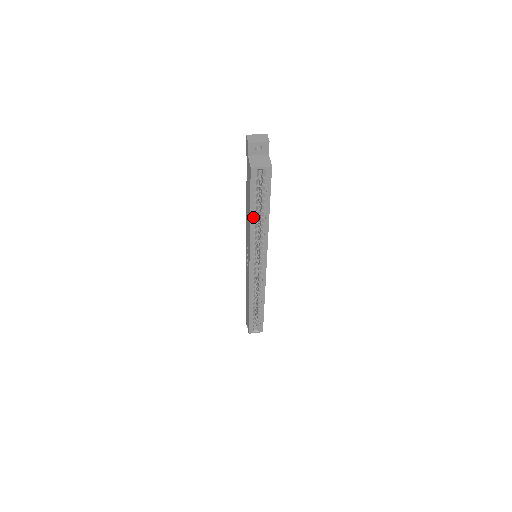
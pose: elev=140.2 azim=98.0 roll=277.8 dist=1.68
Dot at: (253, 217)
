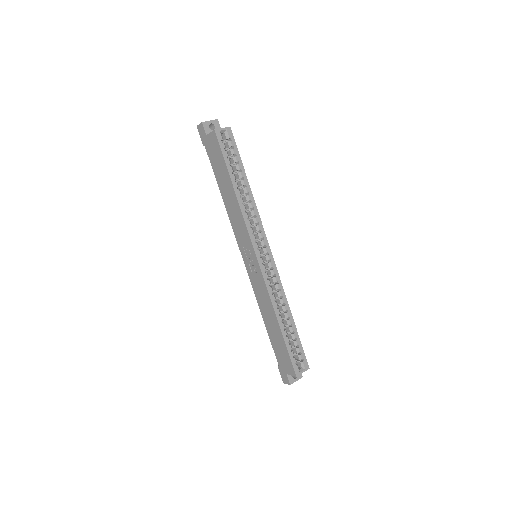
Dot at: (236, 187)
